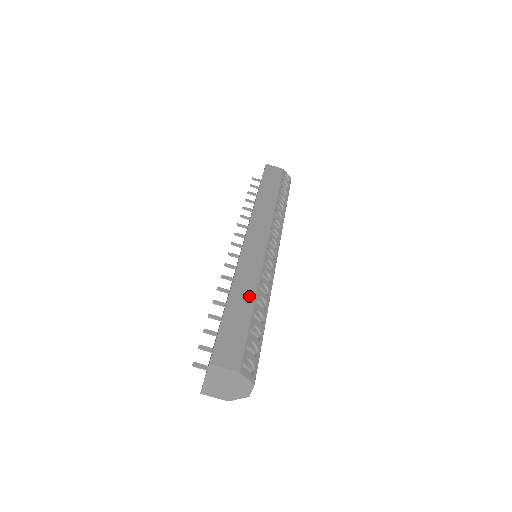
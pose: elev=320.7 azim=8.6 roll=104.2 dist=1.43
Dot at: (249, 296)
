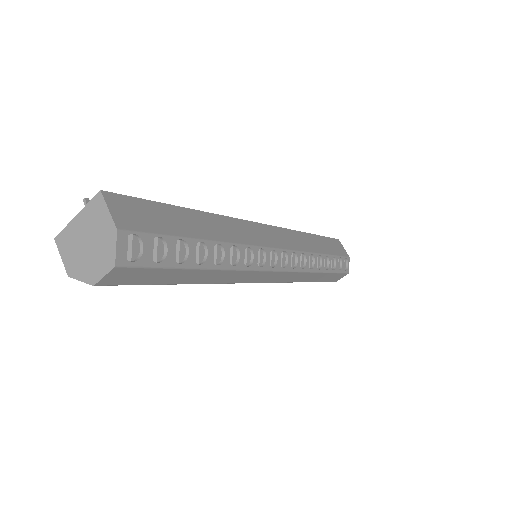
Dot at: (214, 233)
